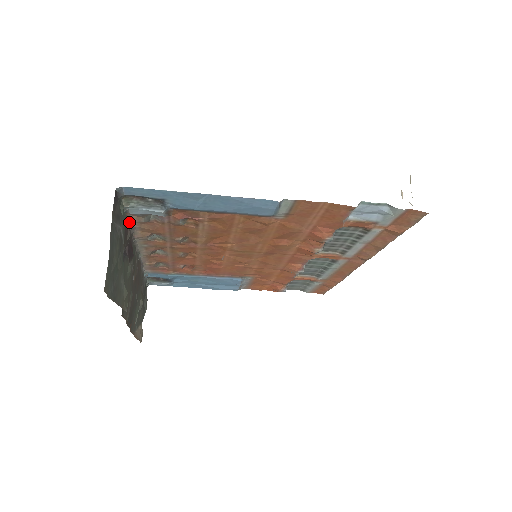
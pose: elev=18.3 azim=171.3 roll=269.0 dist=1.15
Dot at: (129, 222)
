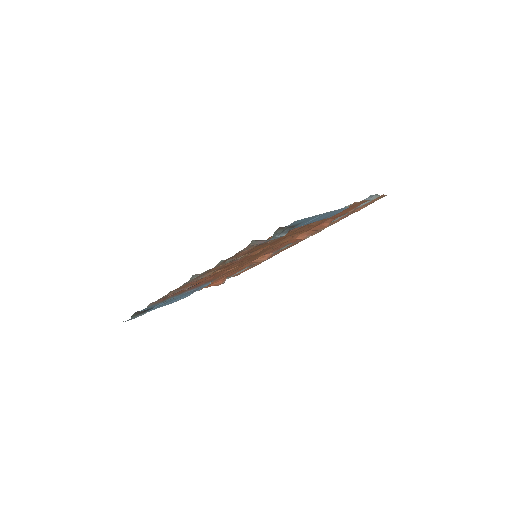
Dot at: occluded
